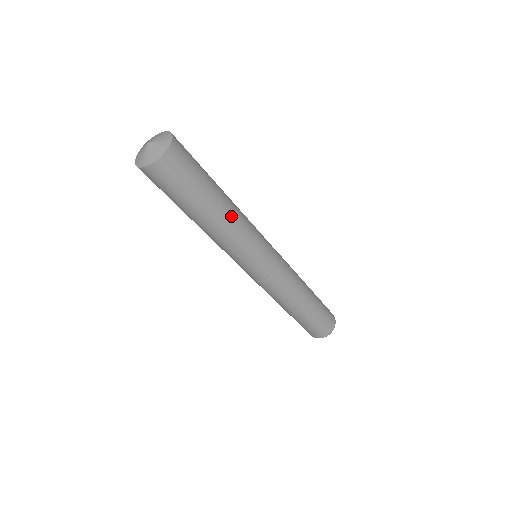
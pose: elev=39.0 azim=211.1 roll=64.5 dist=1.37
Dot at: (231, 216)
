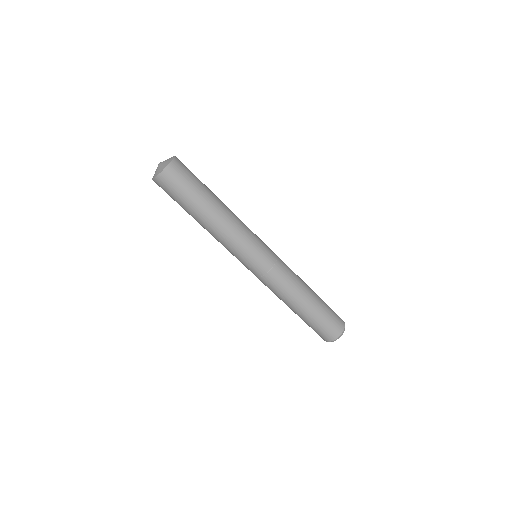
Dot at: (220, 221)
